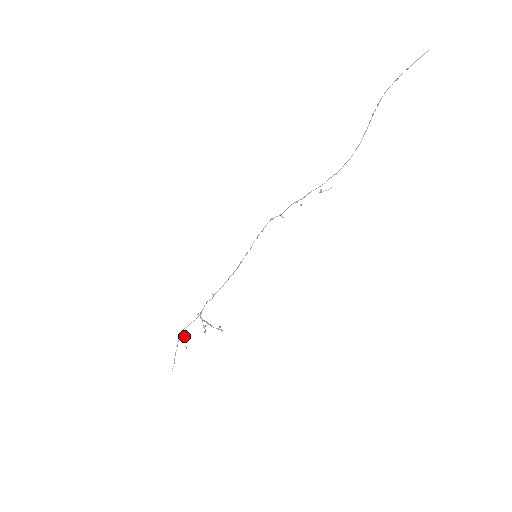
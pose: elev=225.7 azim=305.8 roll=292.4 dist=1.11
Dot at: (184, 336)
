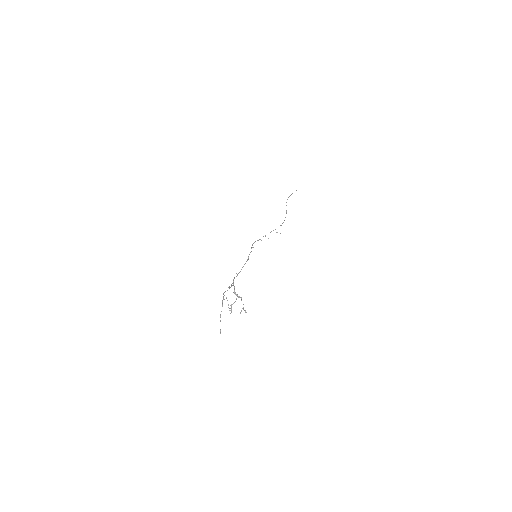
Dot at: (226, 297)
